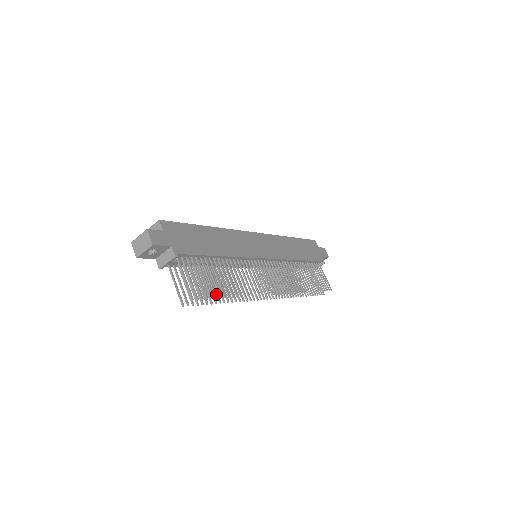
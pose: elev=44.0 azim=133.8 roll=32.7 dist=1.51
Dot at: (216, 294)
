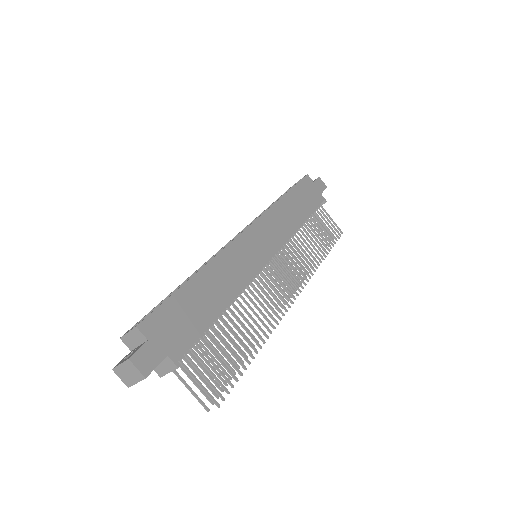
Dot at: occluded
